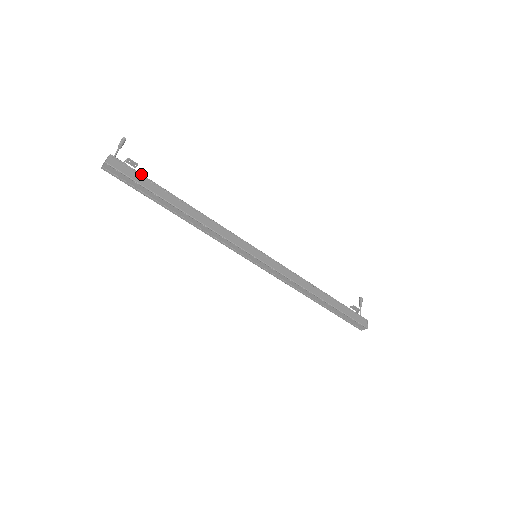
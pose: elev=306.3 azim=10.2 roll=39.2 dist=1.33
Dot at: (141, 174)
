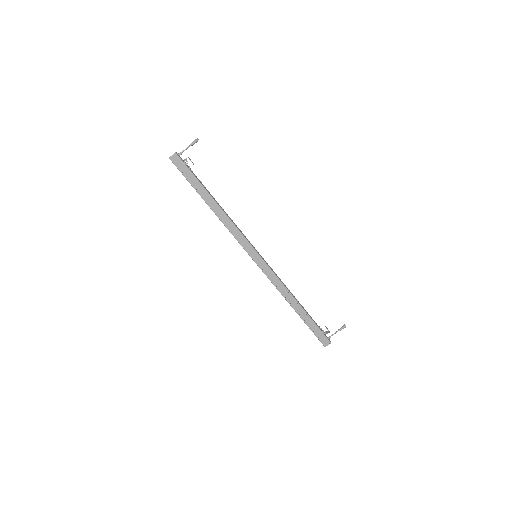
Dot at: (191, 172)
